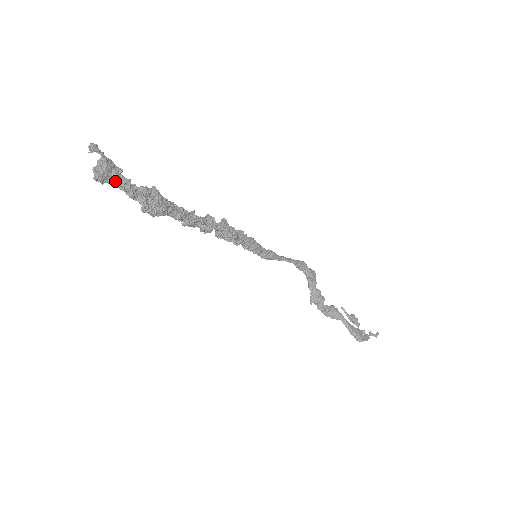
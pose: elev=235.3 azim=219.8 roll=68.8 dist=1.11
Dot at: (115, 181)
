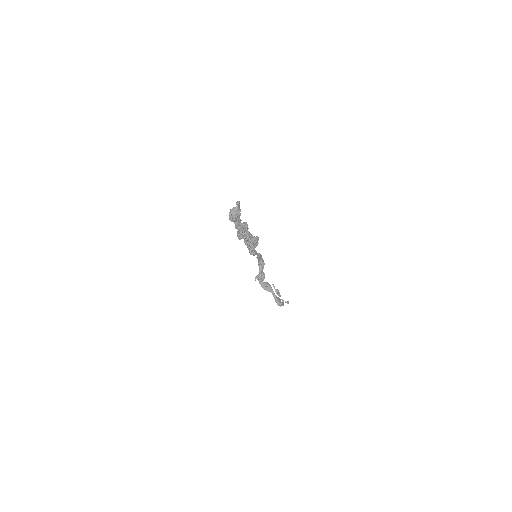
Dot at: (237, 221)
